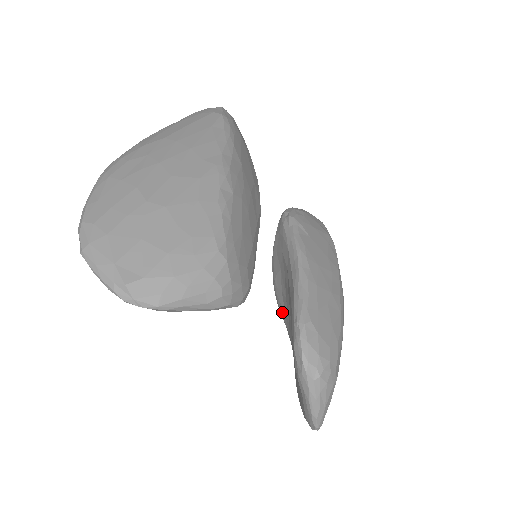
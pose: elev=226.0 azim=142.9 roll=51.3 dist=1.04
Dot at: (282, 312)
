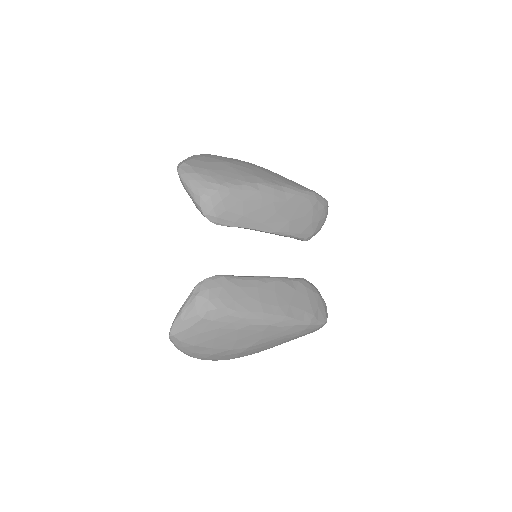
Dot at: occluded
